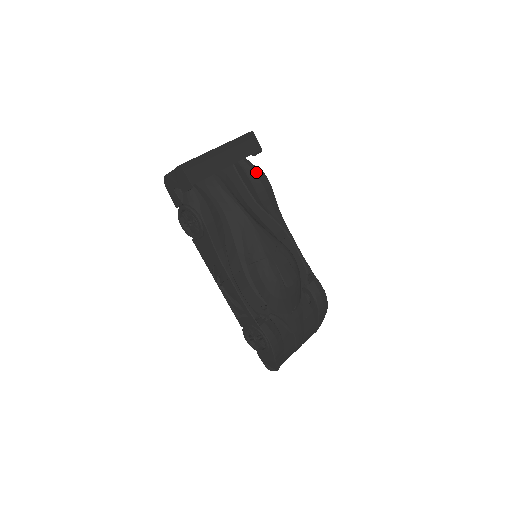
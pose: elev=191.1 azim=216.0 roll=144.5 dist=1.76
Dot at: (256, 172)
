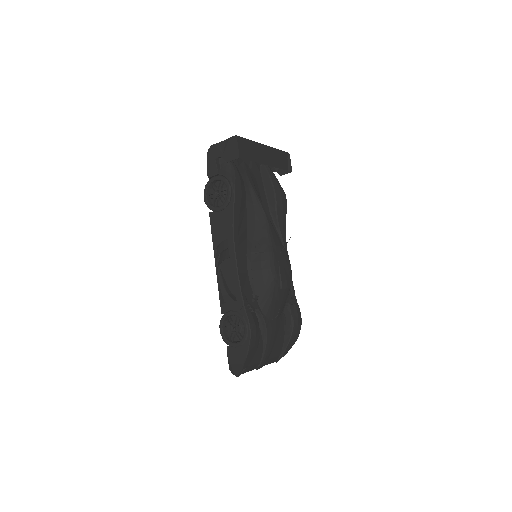
Dot at: (280, 187)
